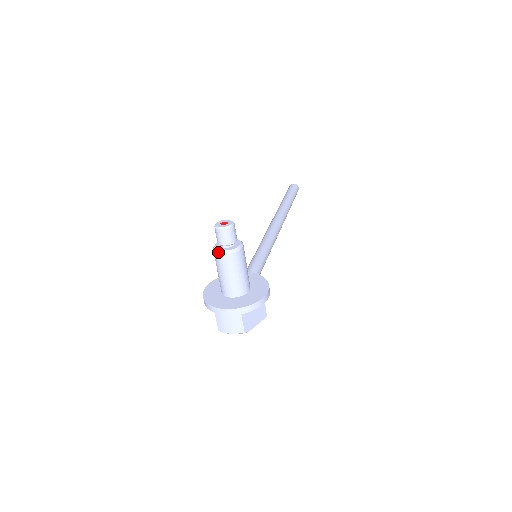
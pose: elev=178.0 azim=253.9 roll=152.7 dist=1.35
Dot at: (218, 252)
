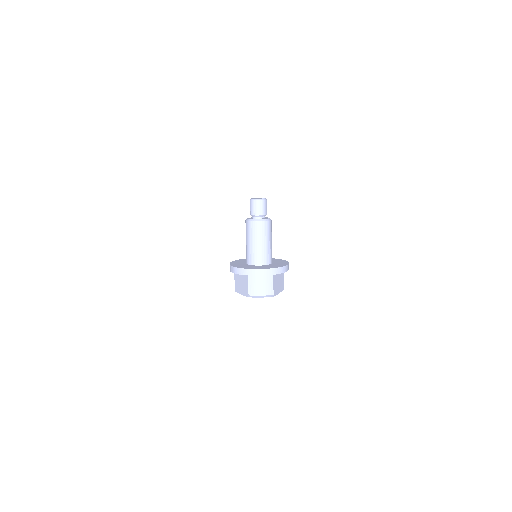
Dot at: (254, 220)
